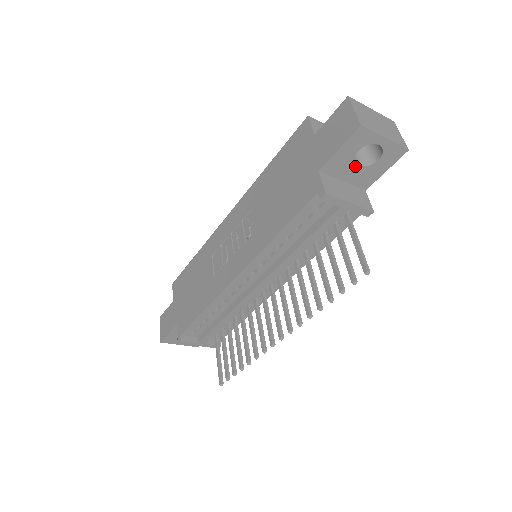
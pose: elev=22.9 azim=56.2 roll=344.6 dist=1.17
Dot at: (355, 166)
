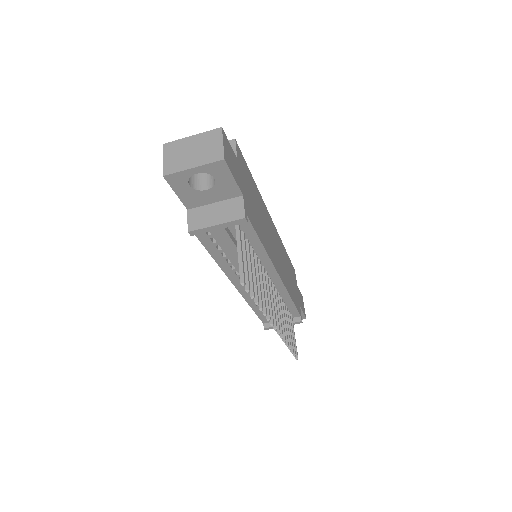
Dot at: (205, 192)
